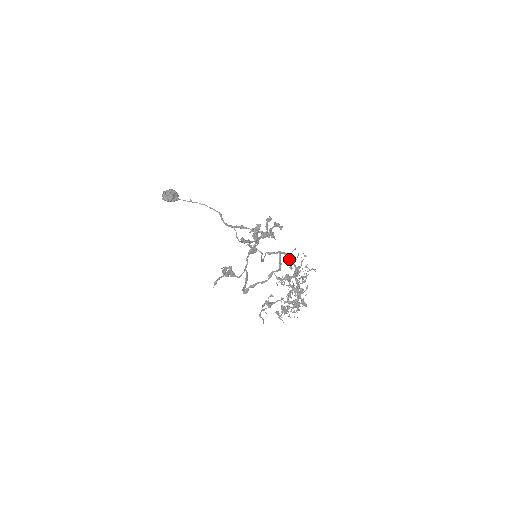
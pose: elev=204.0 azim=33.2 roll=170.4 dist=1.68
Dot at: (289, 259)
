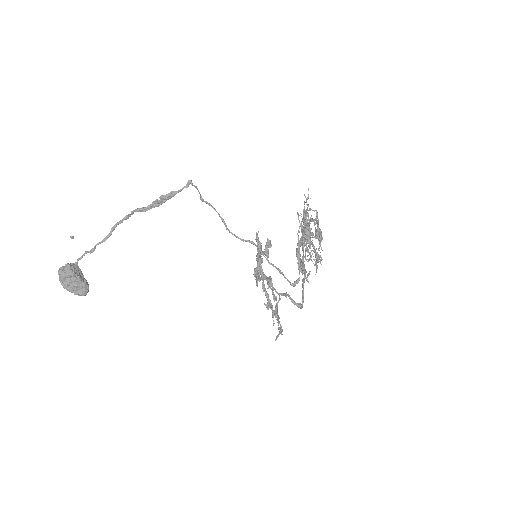
Dot at: occluded
